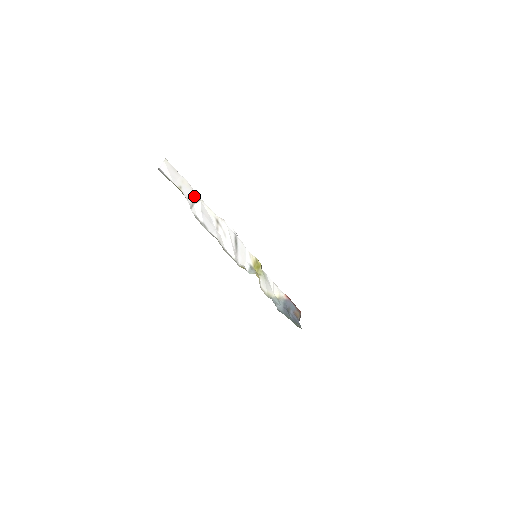
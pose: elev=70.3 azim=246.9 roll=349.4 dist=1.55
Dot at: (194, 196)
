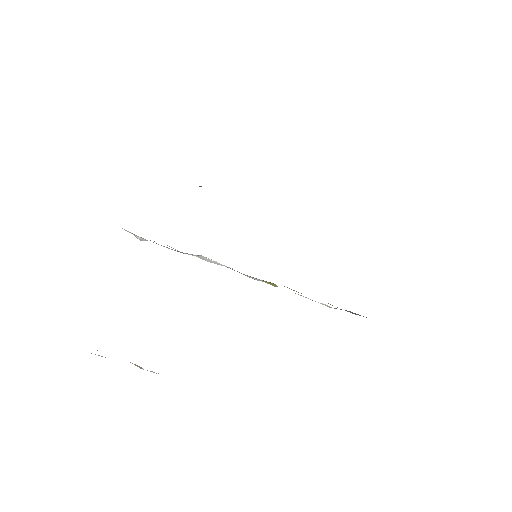
Dot at: (138, 237)
